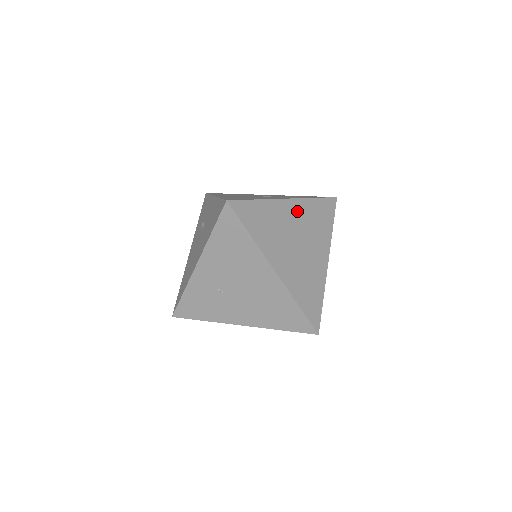
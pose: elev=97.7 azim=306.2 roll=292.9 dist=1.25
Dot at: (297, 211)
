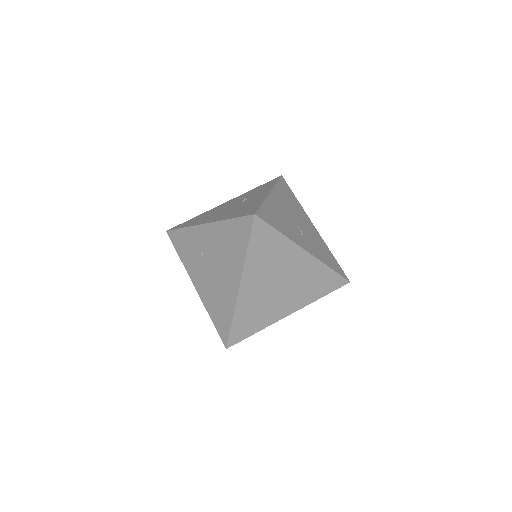
Dot at: (304, 265)
